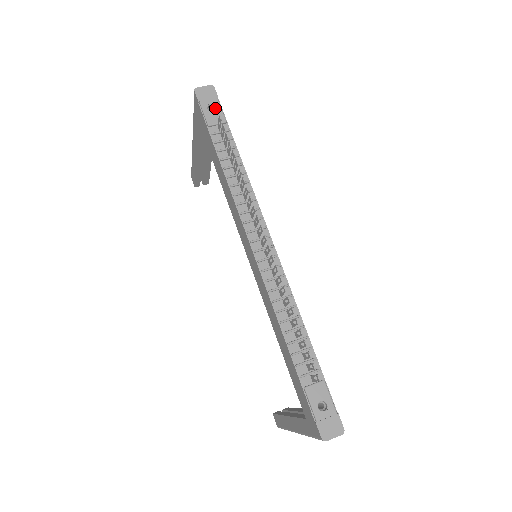
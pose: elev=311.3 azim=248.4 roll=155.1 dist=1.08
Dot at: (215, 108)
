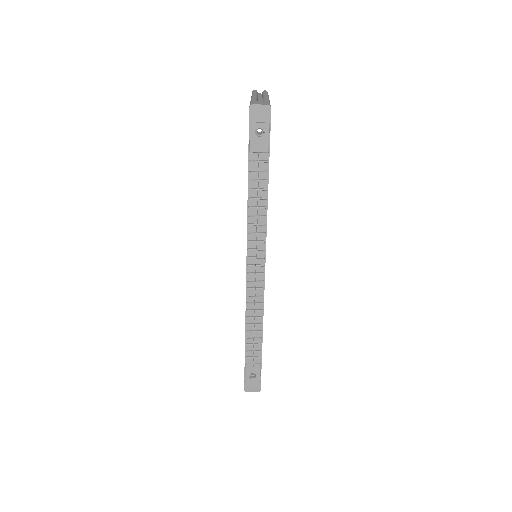
Dot at: (263, 134)
